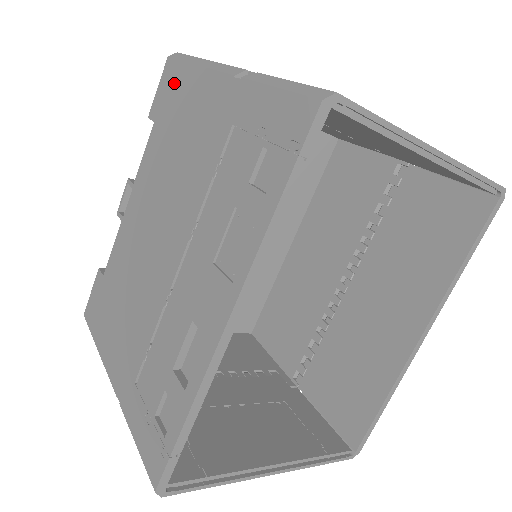
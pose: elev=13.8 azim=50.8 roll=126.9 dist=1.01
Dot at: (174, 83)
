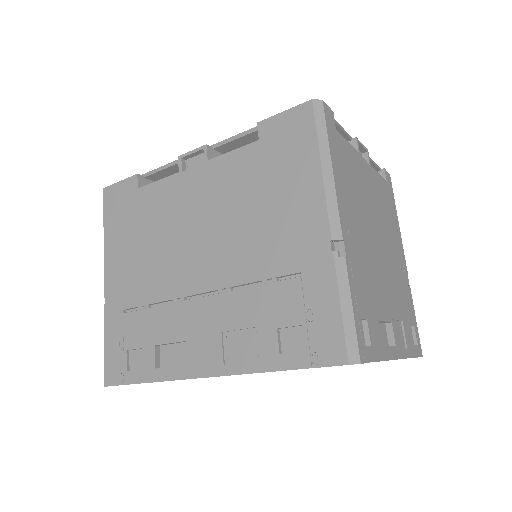
Dot at: (297, 141)
